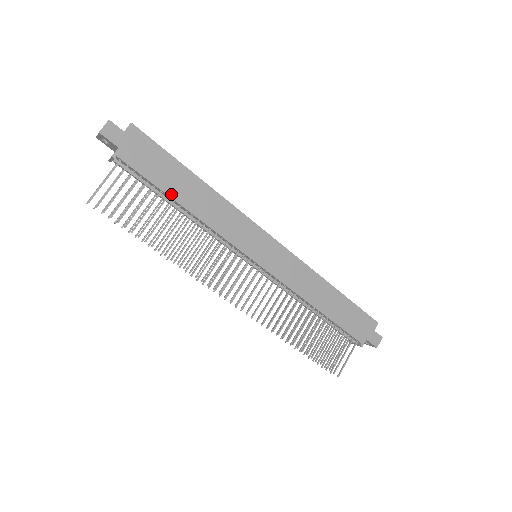
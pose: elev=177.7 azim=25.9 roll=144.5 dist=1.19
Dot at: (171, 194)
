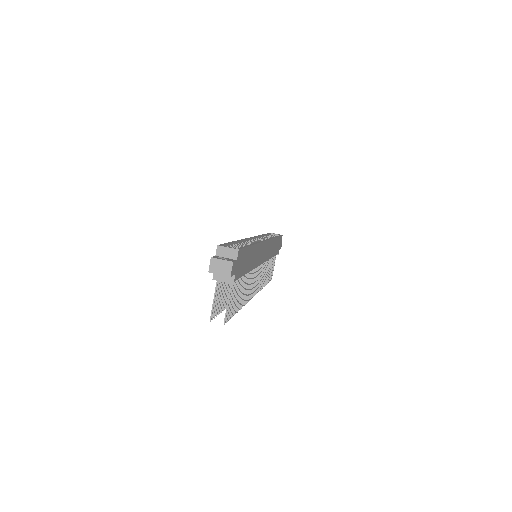
Dot at: (247, 271)
